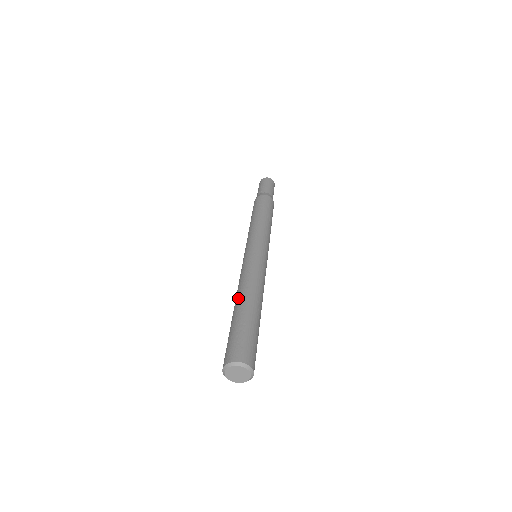
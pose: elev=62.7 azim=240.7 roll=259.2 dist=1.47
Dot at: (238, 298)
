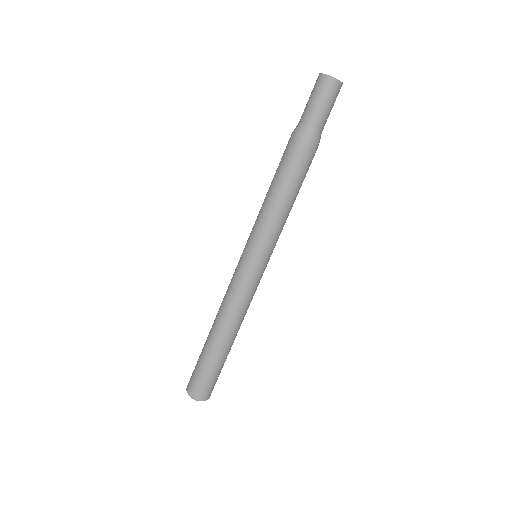
Dot at: (218, 331)
